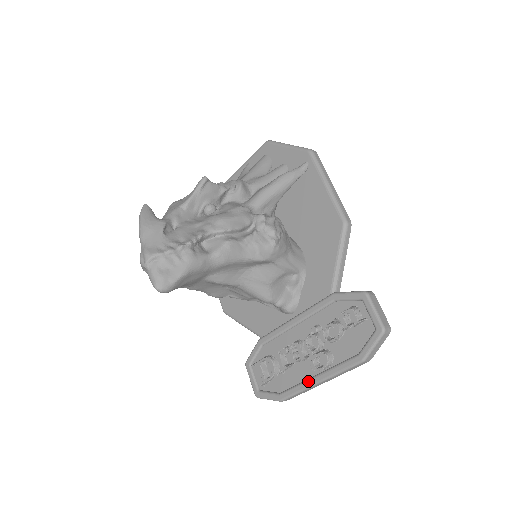
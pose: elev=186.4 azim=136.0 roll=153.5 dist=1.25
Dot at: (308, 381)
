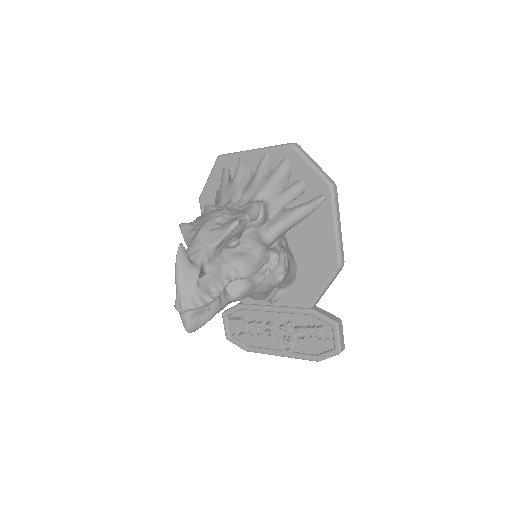
Dot at: (272, 352)
